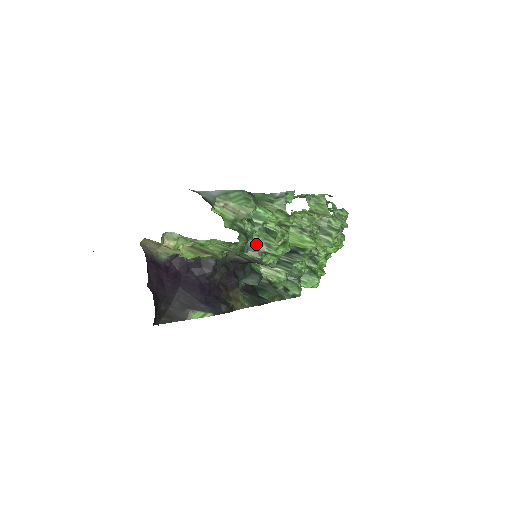
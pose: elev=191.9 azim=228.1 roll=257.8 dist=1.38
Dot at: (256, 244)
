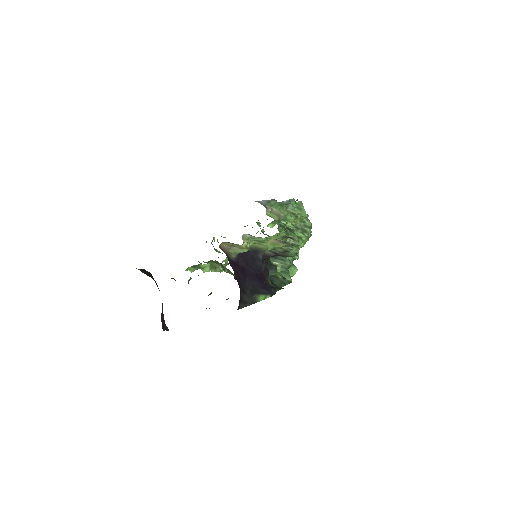
Dot at: occluded
